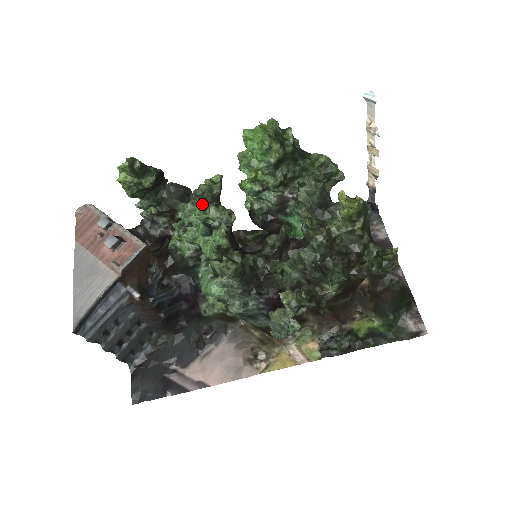
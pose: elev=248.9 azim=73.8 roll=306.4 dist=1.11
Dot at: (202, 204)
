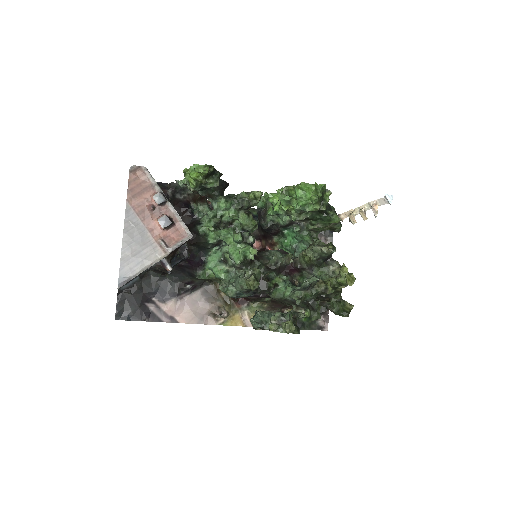
Dot at: (238, 208)
